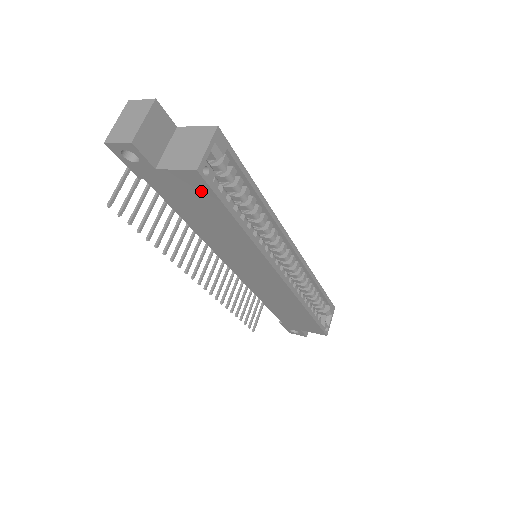
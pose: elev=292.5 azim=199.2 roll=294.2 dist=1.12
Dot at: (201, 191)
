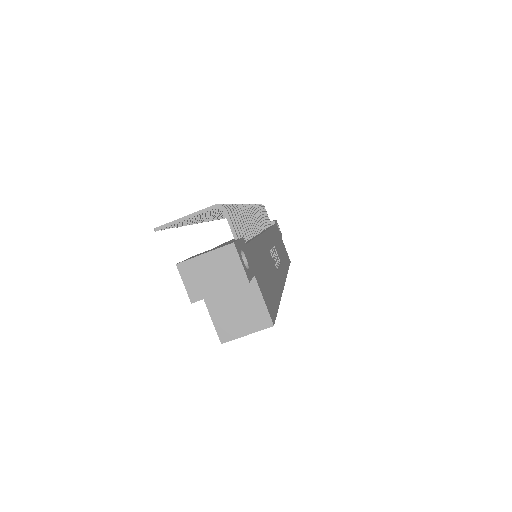
Dot at: occluded
